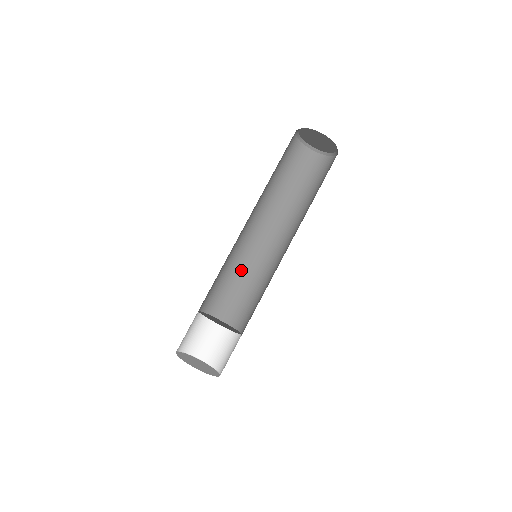
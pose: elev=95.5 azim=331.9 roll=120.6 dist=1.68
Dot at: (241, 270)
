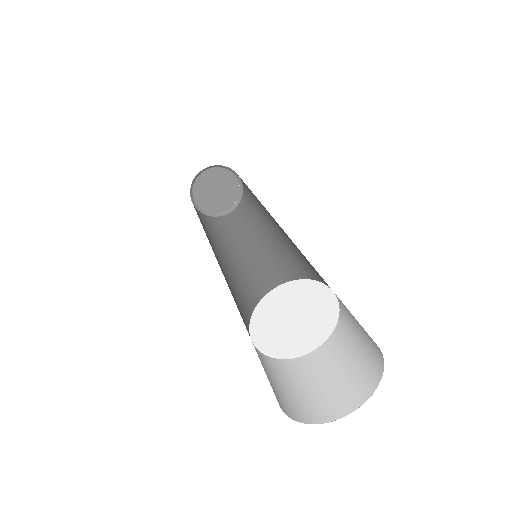
Dot at: occluded
